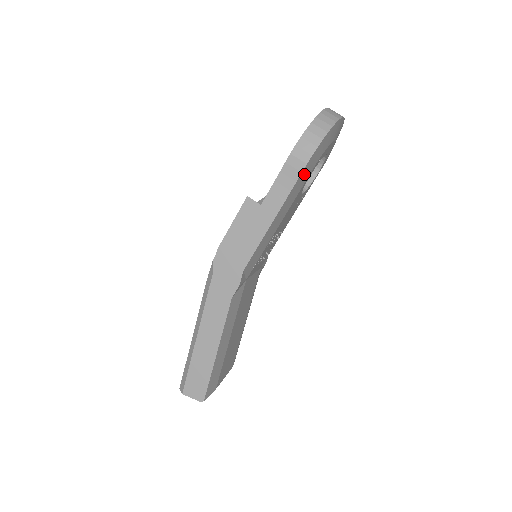
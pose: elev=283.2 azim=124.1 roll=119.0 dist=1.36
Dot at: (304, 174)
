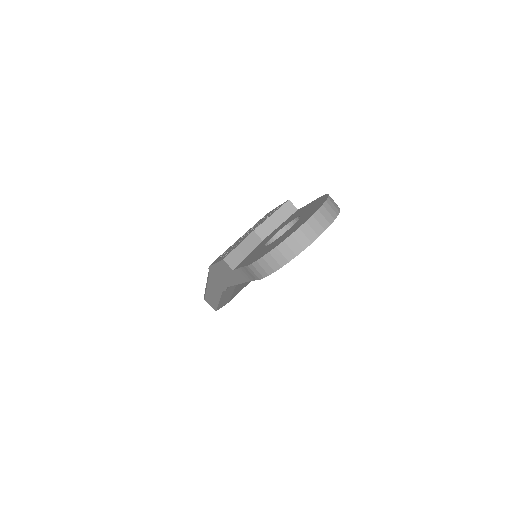
Dot at: occluded
